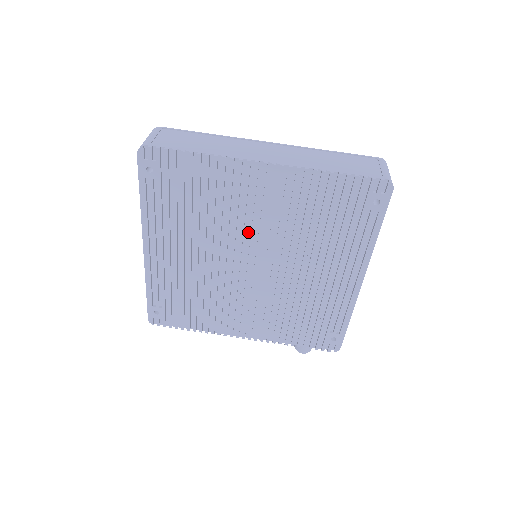
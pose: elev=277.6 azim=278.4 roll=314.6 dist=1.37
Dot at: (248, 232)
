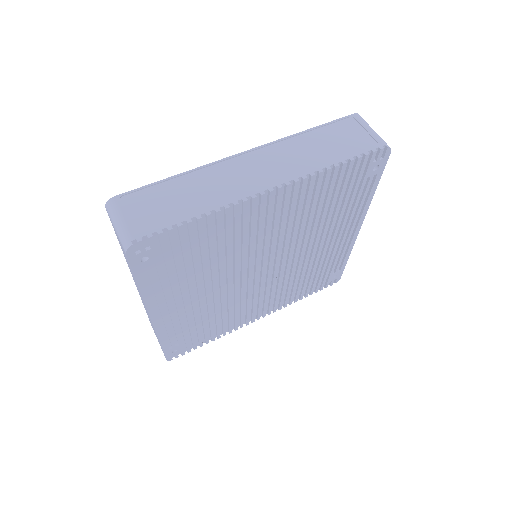
Dot at: (258, 250)
